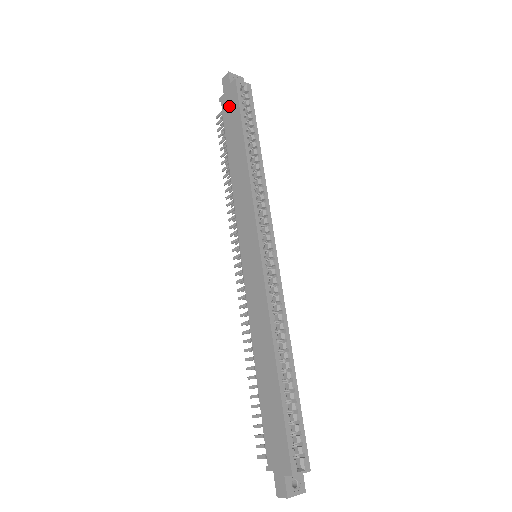
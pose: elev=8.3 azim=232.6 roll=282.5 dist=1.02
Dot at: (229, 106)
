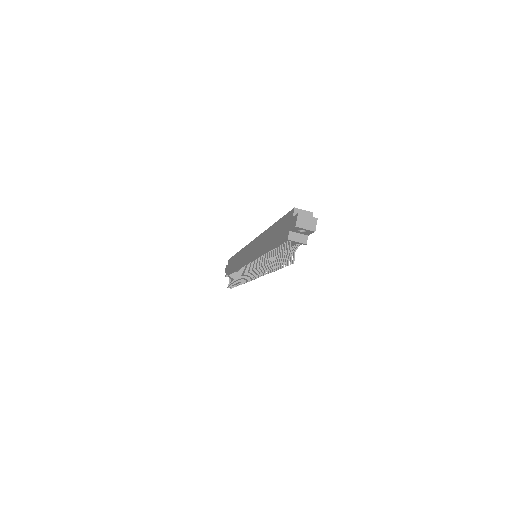
Dot at: (229, 266)
